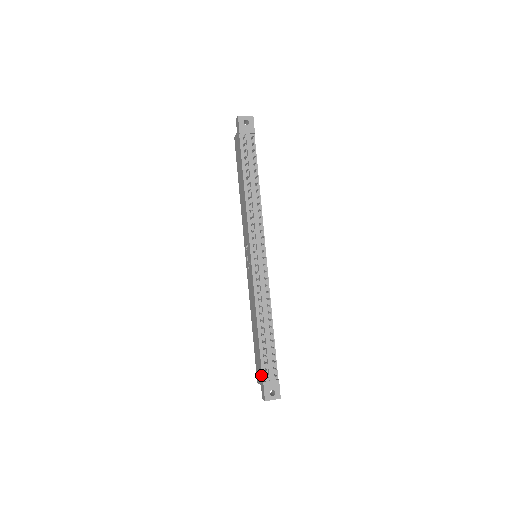
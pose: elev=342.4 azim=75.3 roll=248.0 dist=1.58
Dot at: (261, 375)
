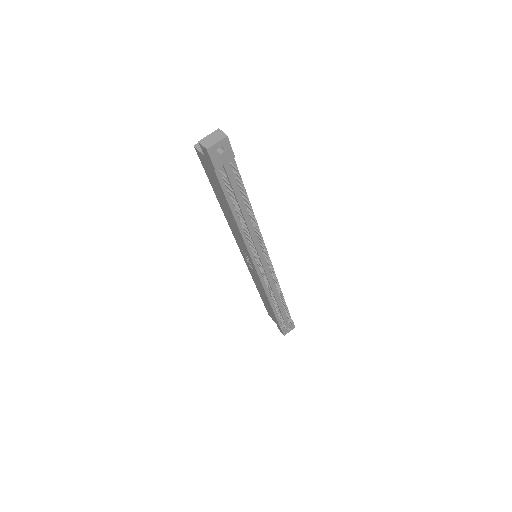
Dot at: (278, 324)
